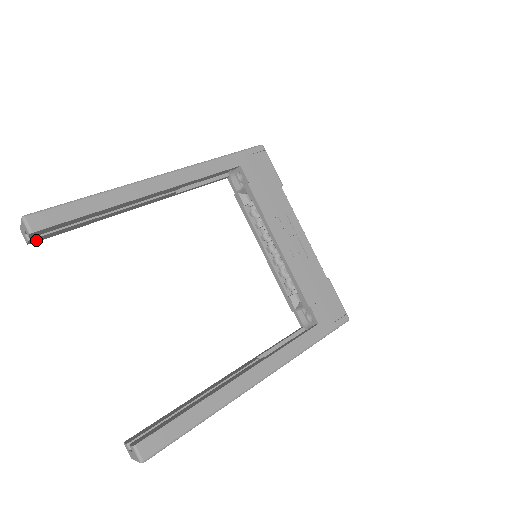
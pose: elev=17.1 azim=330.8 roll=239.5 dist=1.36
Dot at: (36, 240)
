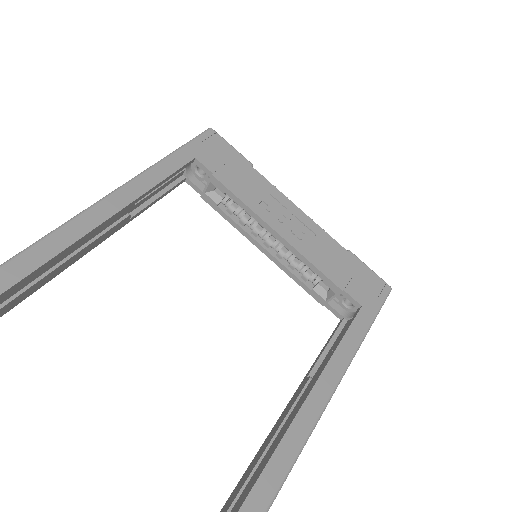
Dot at: out of frame
